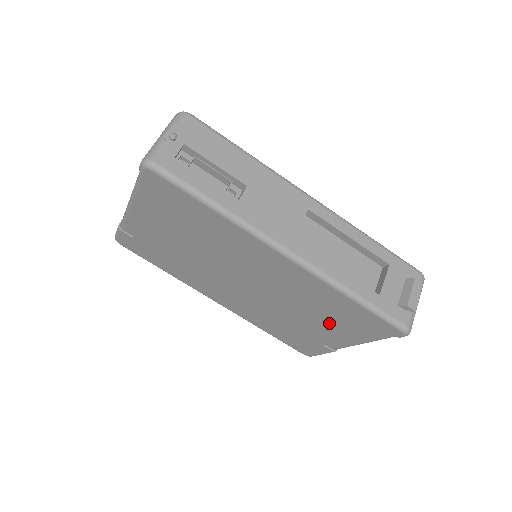
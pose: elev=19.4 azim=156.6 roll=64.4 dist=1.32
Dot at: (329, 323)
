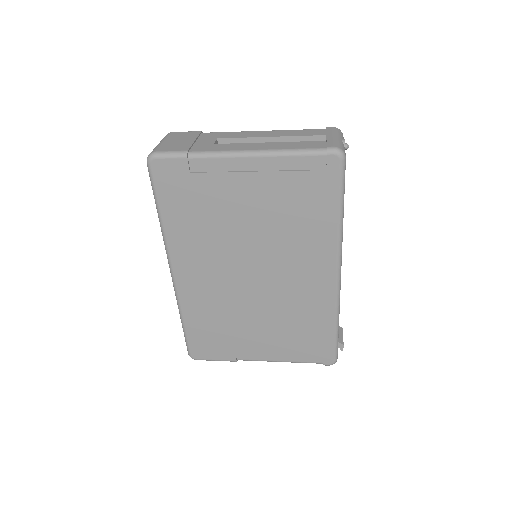
Dot at: (280, 336)
